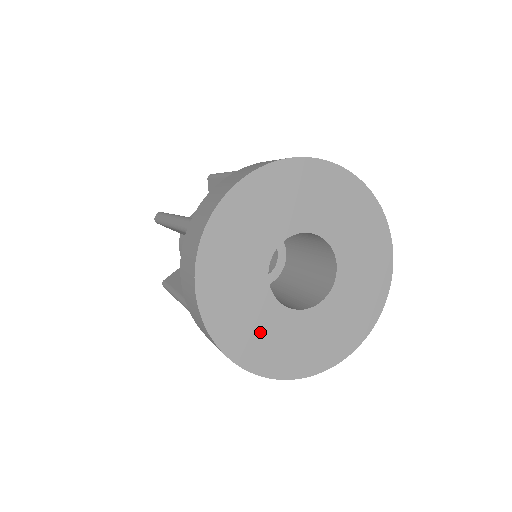
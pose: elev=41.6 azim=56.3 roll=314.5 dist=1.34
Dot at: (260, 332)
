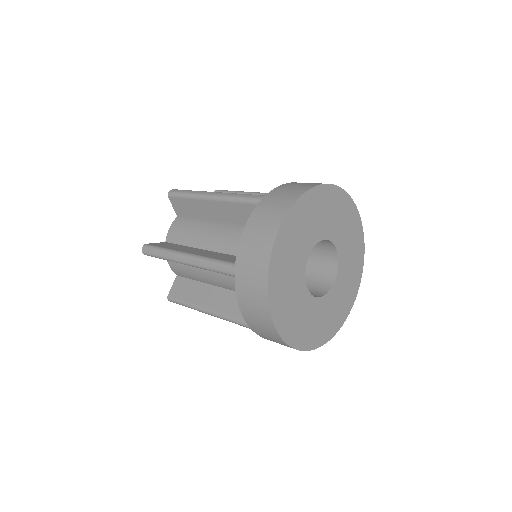
Dot at: (289, 291)
